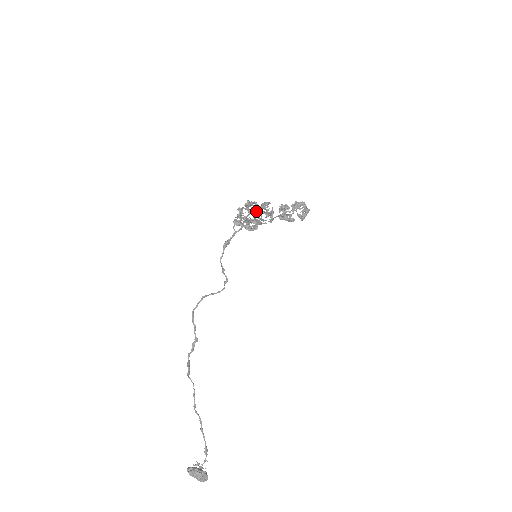
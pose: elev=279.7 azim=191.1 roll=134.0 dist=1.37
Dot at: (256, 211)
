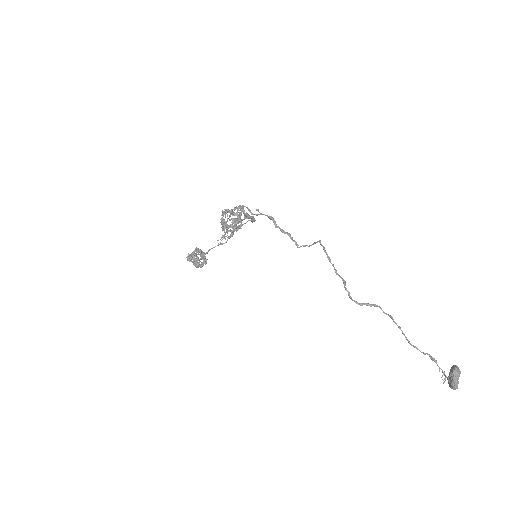
Dot at: (240, 210)
